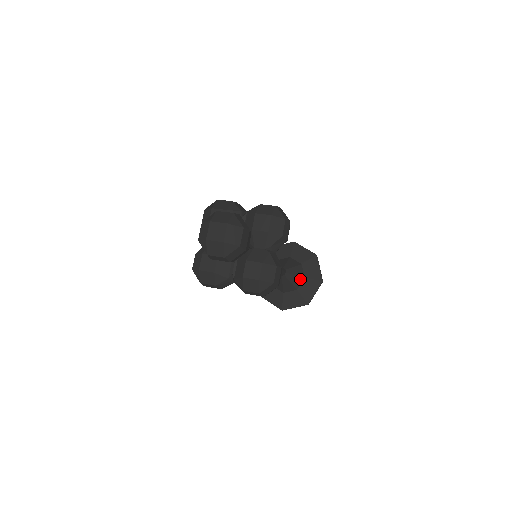
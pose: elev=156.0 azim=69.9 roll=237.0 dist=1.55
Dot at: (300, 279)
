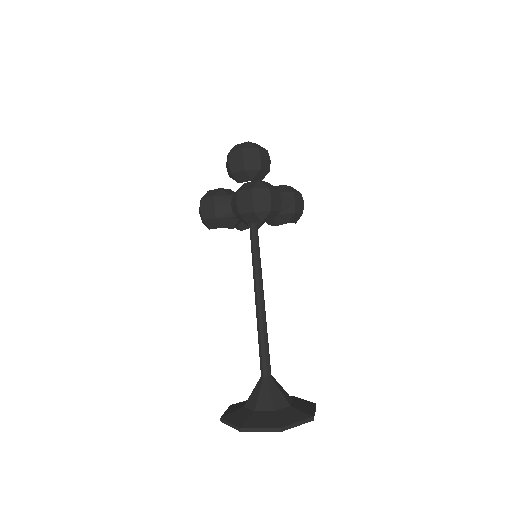
Dot at: (284, 402)
